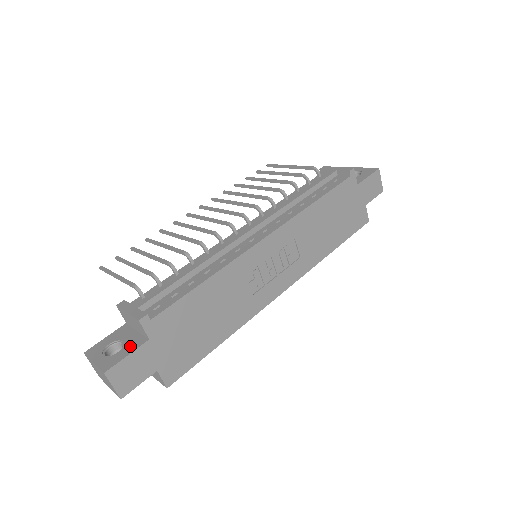
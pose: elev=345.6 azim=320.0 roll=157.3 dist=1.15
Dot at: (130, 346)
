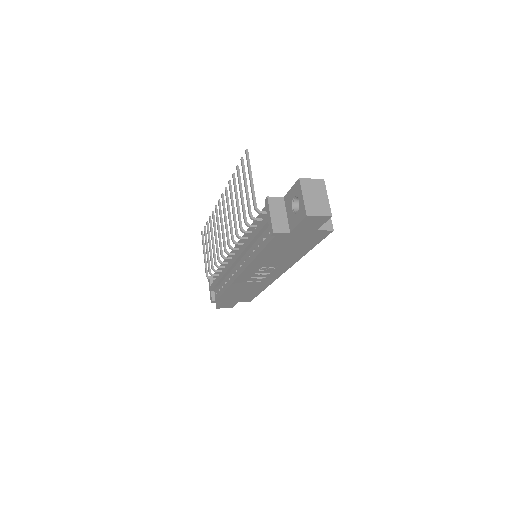
Dot at: occluded
